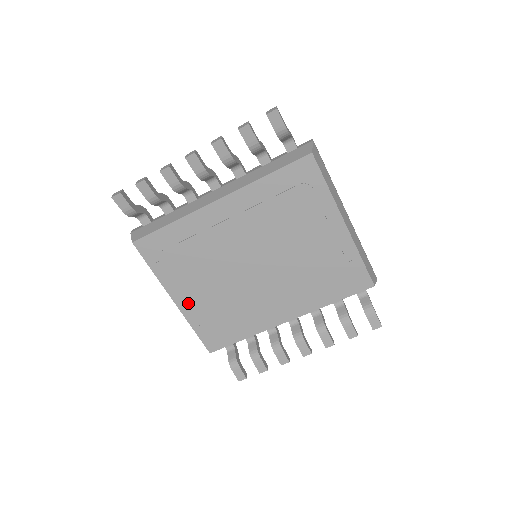
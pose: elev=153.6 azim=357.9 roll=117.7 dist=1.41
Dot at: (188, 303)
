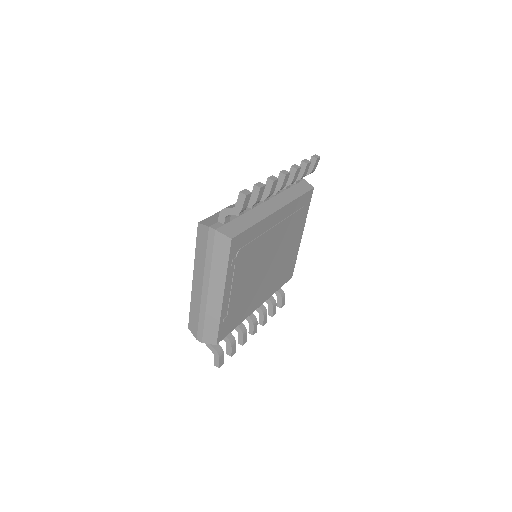
Dot at: (229, 297)
